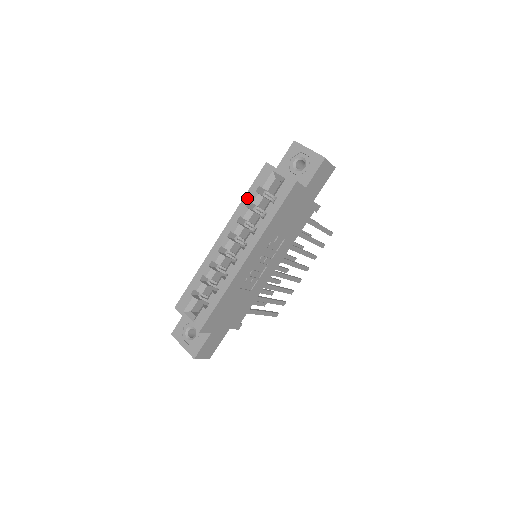
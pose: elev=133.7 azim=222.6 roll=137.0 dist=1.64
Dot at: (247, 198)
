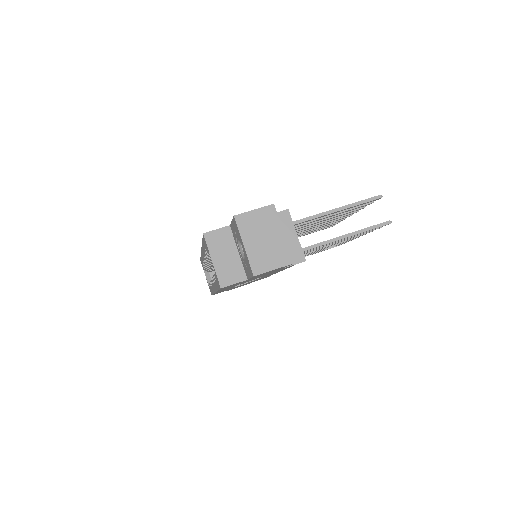
Dot at: (203, 246)
